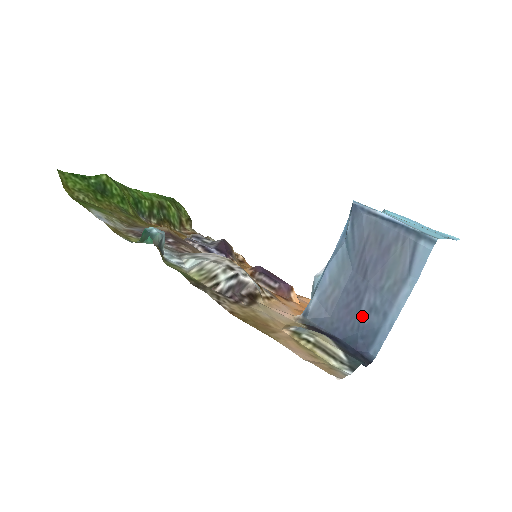
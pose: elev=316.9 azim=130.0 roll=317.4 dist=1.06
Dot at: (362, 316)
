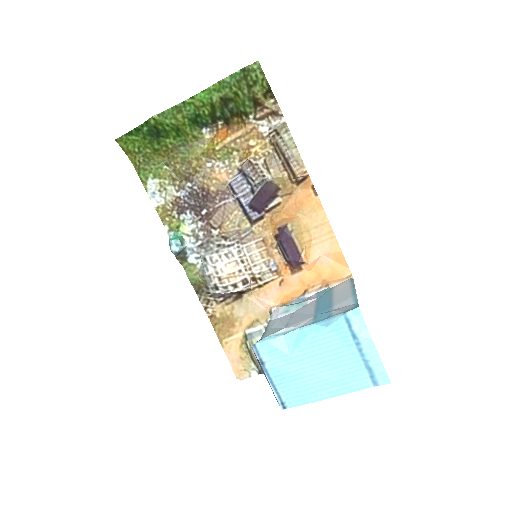
Dot at: occluded
